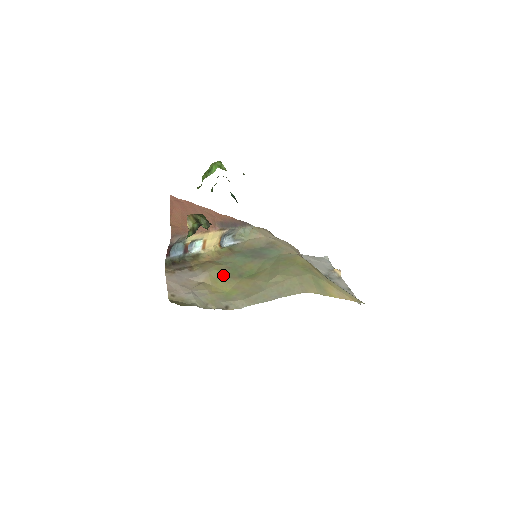
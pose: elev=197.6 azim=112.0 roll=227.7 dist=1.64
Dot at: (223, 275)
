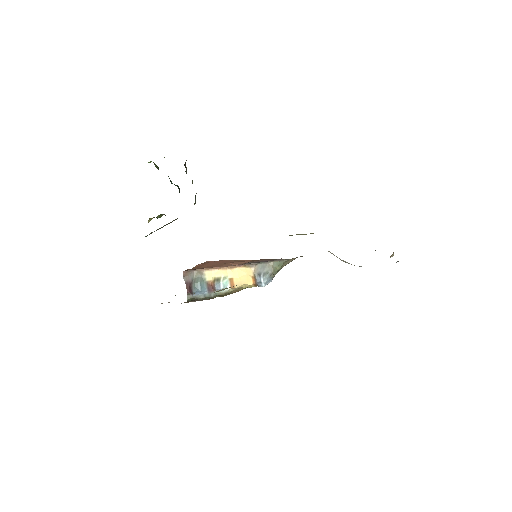
Dot at: (230, 287)
